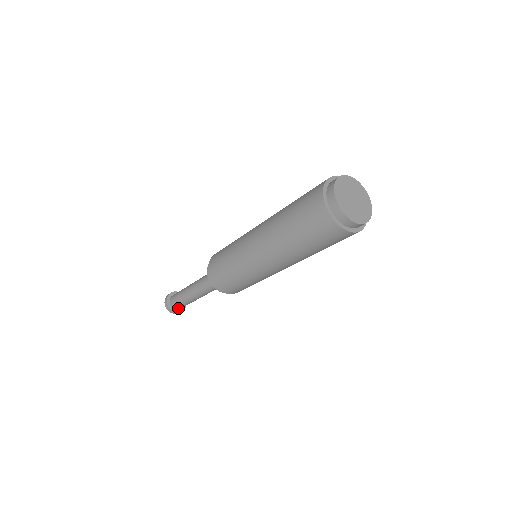
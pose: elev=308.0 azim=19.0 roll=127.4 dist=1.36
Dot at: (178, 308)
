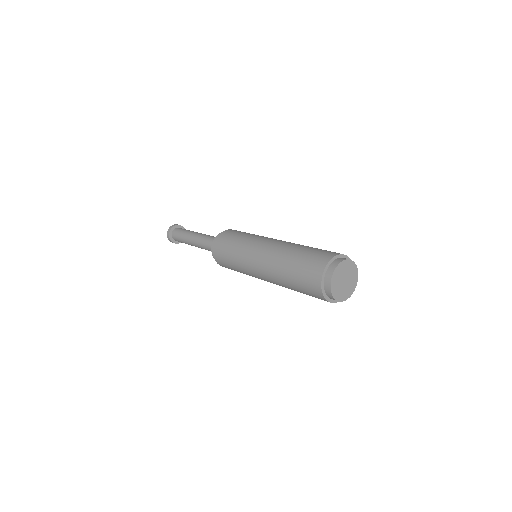
Dot at: (174, 238)
